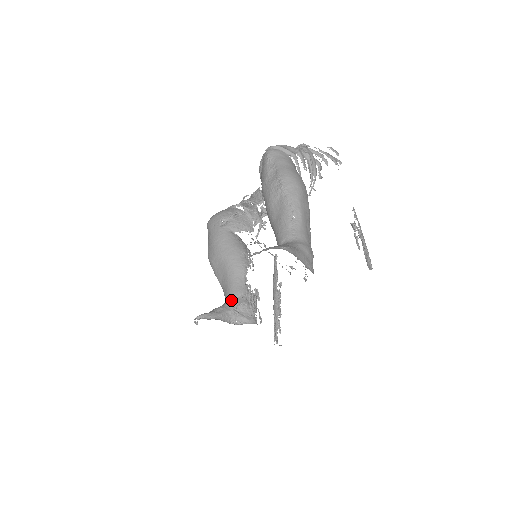
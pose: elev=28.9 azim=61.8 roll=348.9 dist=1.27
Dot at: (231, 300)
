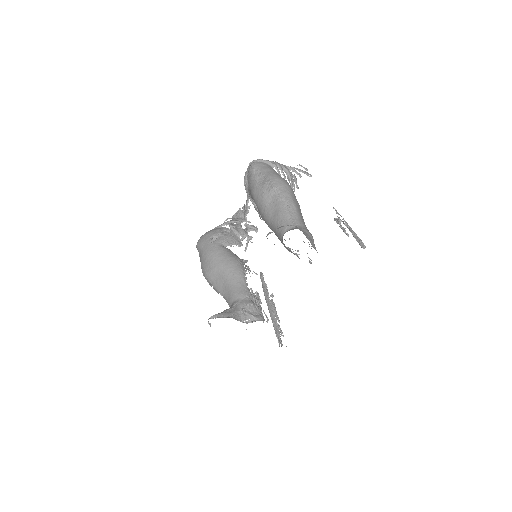
Dot at: (237, 302)
